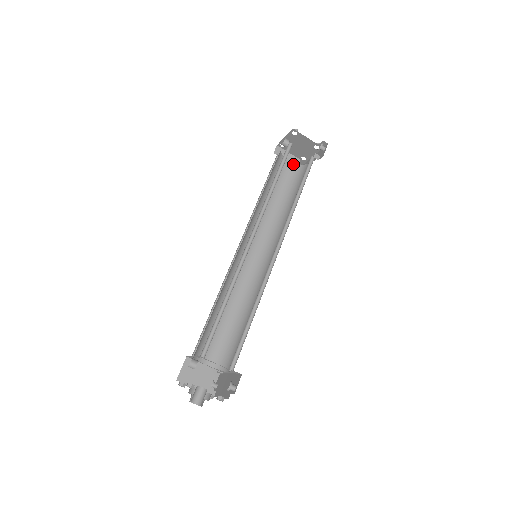
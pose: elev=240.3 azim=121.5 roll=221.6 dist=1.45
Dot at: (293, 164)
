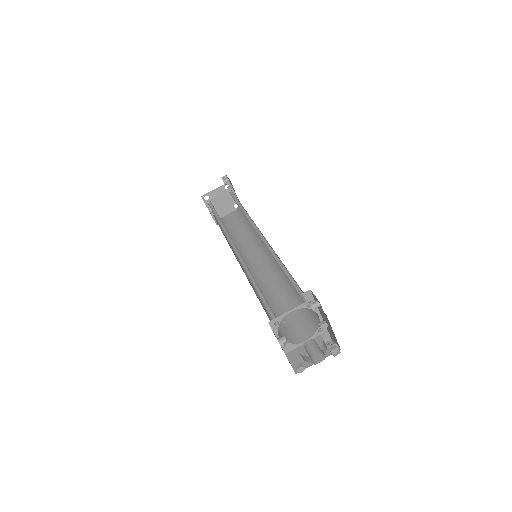
Dot at: (233, 214)
